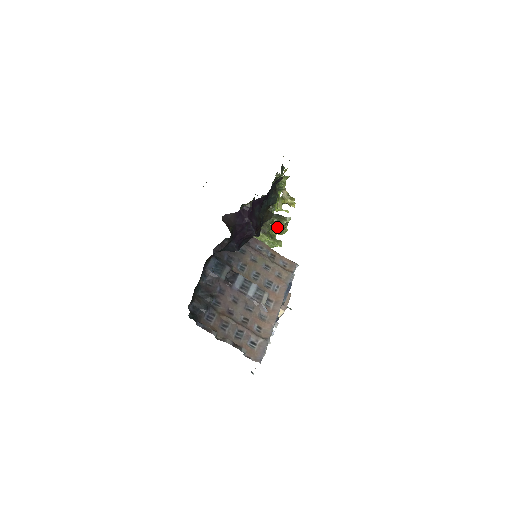
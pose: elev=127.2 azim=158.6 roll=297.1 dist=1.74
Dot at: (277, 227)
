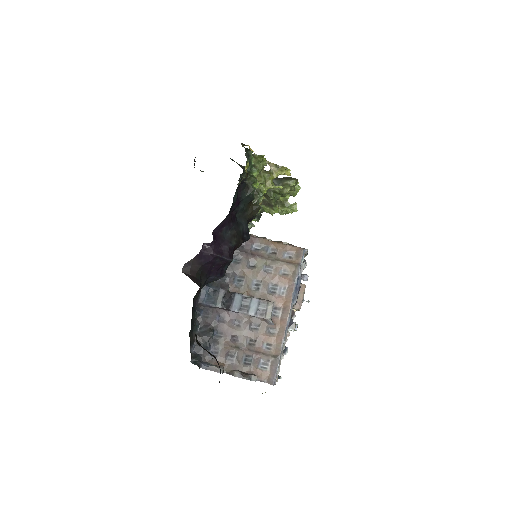
Dot at: occluded
